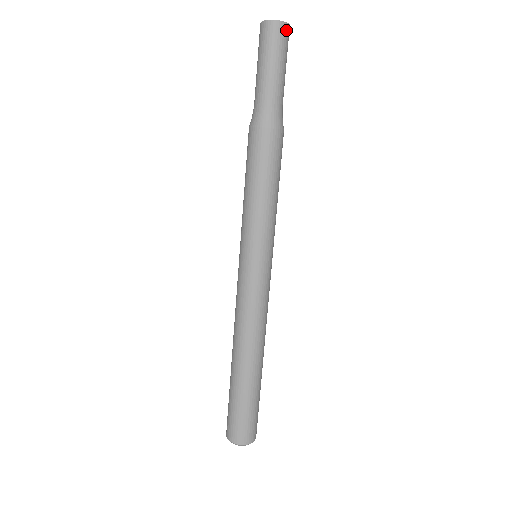
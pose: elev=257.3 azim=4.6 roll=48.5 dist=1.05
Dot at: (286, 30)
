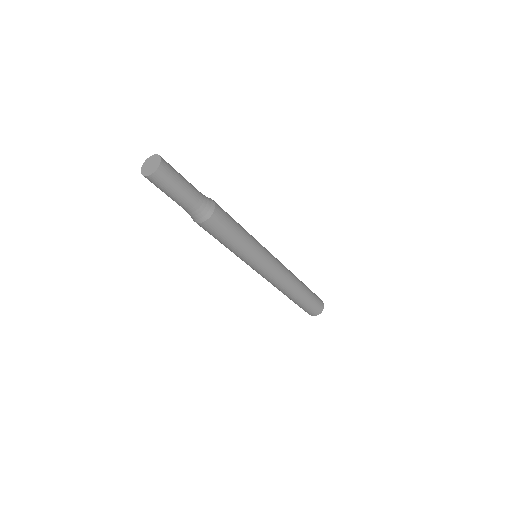
Dot at: (154, 178)
